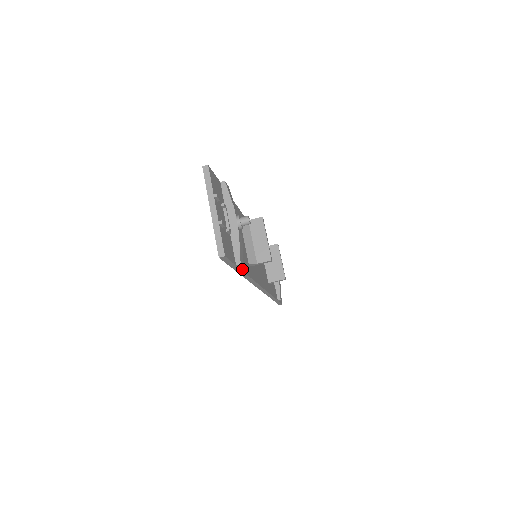
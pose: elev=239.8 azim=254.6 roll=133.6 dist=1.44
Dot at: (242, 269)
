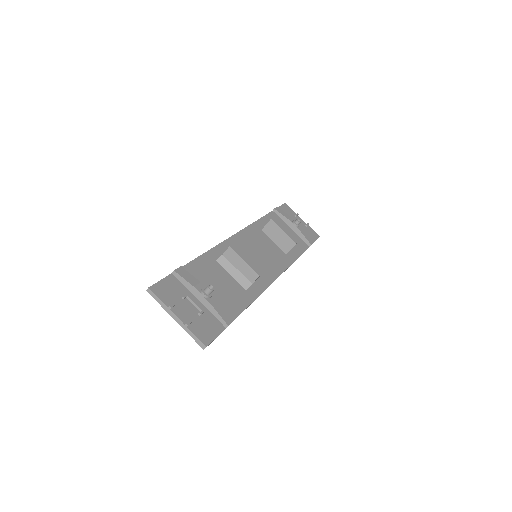
Dot at: (237, 315)
